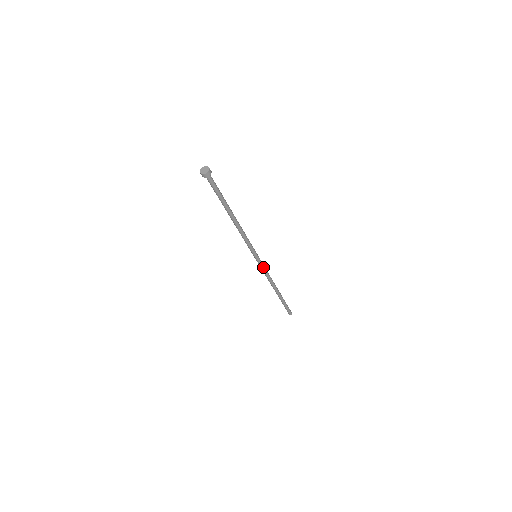
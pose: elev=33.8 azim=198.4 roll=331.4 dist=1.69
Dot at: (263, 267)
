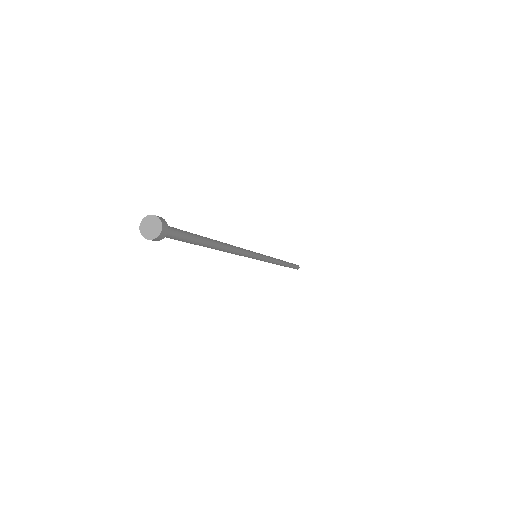
Dot at: (264, 261)
